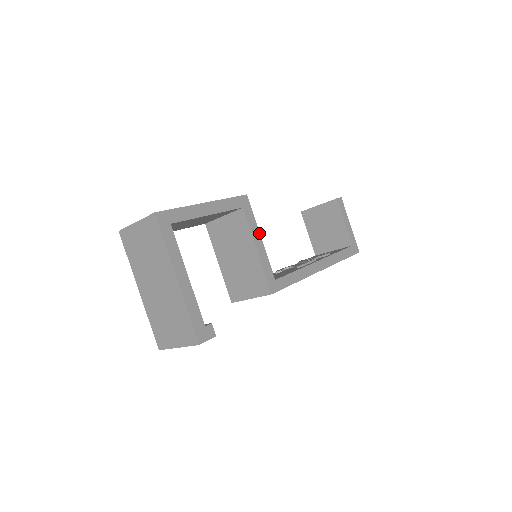
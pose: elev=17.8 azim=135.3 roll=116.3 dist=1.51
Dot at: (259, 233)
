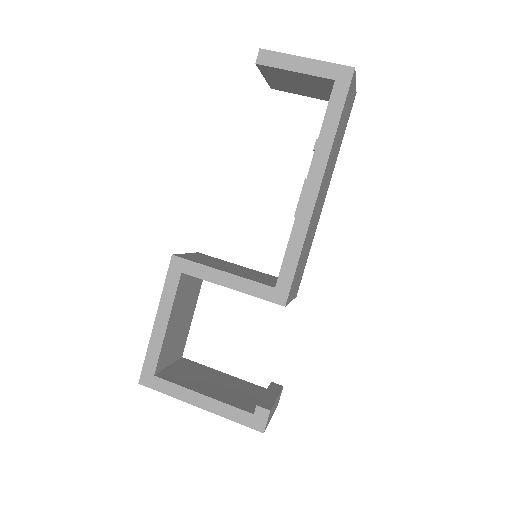
Dot at: (217, 270)
